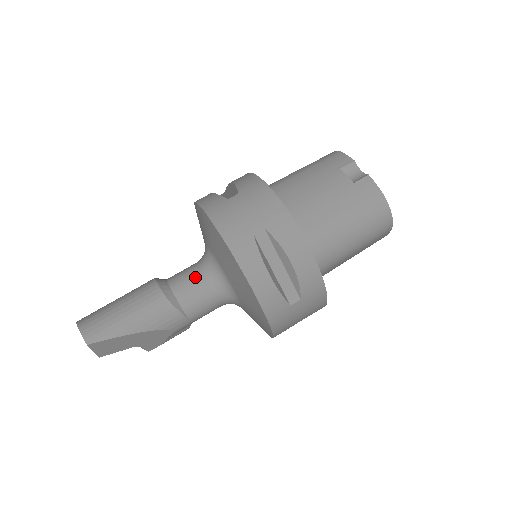
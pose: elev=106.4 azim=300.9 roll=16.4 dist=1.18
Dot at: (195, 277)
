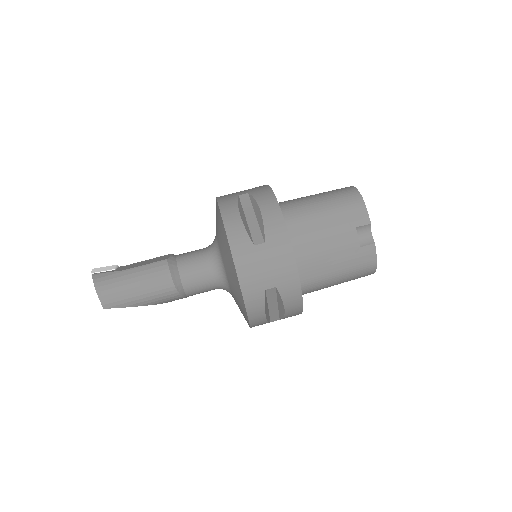
Dot at: (203, 275)
